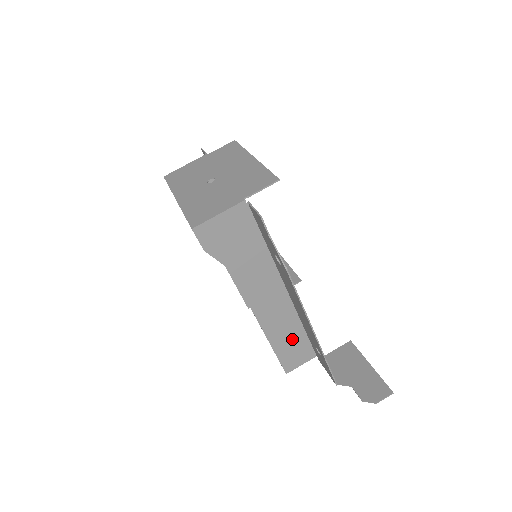
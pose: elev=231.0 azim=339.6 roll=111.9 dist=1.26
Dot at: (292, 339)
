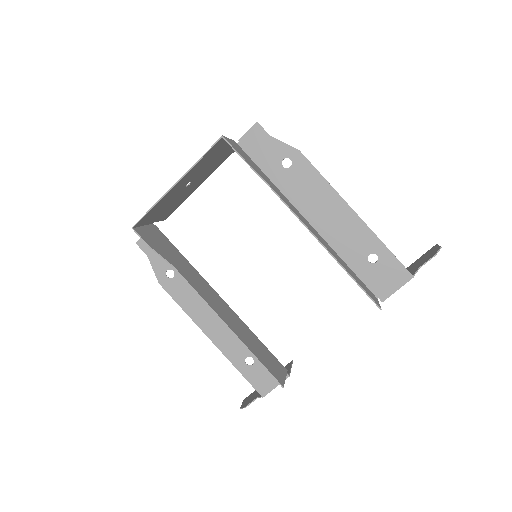
Dot at: (349, 270)
